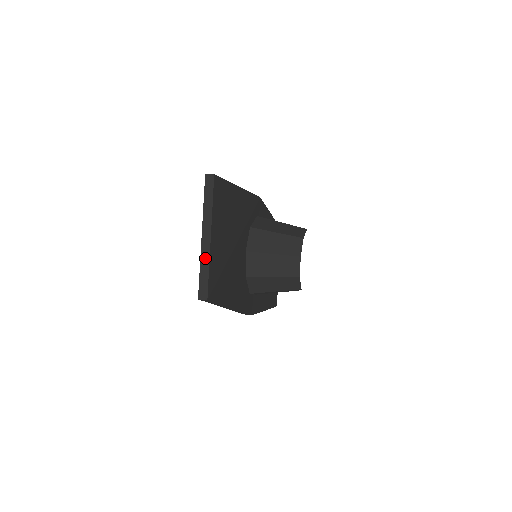
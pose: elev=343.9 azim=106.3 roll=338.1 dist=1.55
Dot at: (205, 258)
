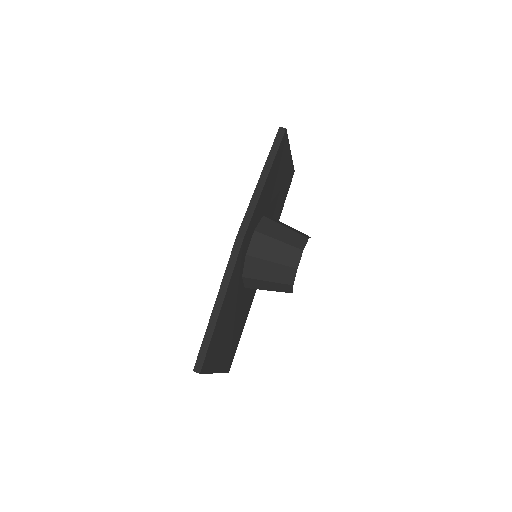
Dot at: occluded
